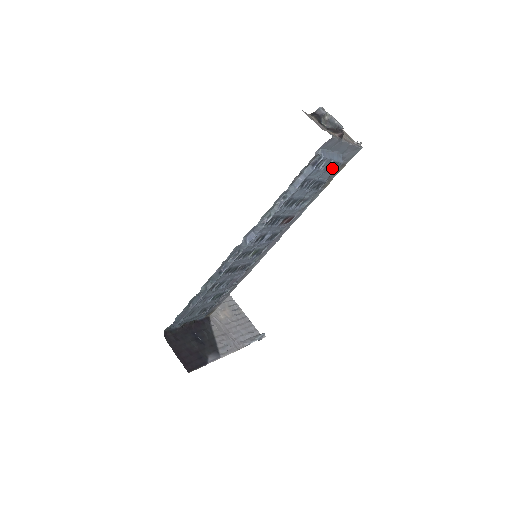
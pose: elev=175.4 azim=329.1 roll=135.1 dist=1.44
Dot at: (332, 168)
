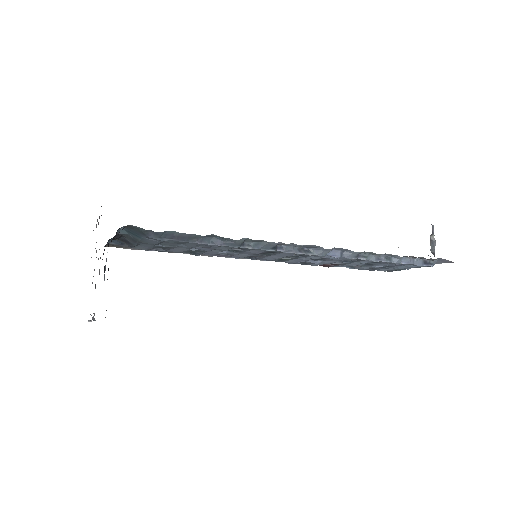
Dot at: occluded
